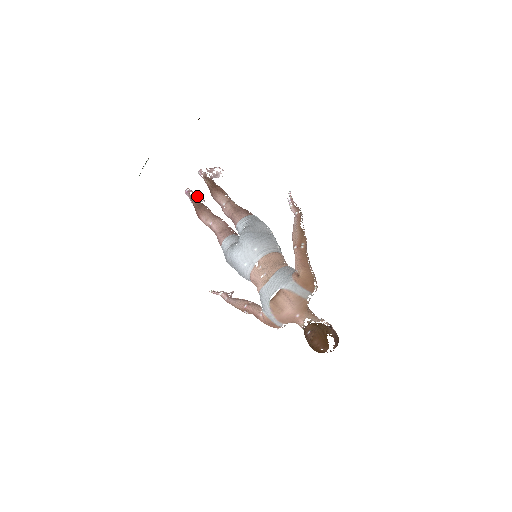
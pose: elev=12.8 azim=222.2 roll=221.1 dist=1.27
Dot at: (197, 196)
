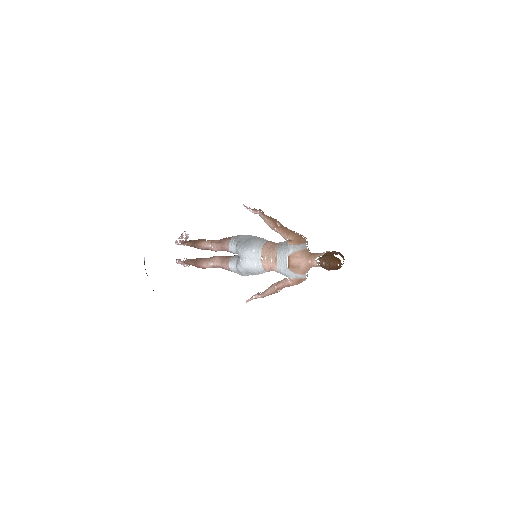
Dot at: (186, 259)
